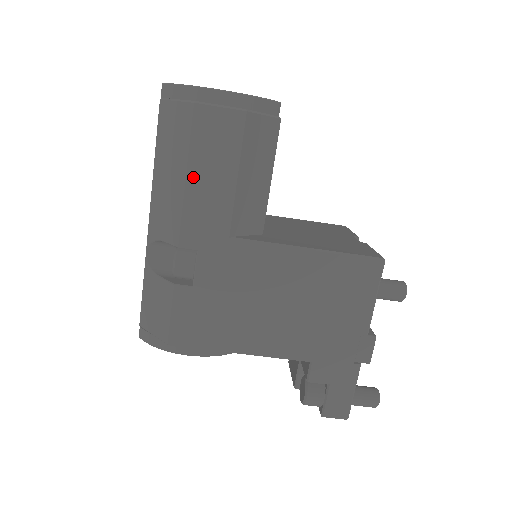
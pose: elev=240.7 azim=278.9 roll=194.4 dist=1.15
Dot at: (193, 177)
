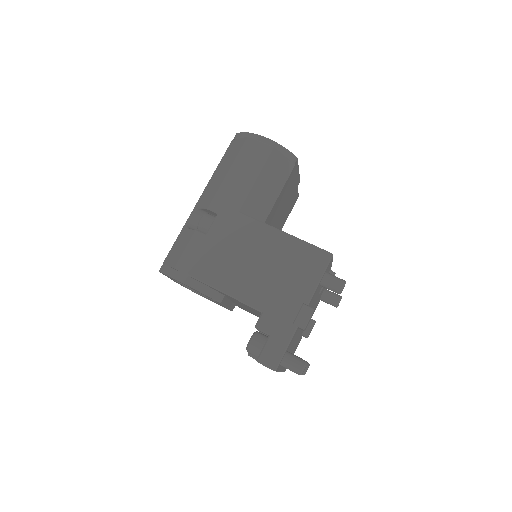
Dot at: (232, 173)
